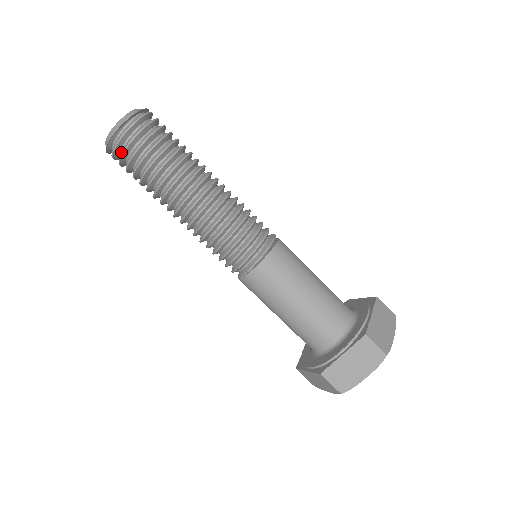
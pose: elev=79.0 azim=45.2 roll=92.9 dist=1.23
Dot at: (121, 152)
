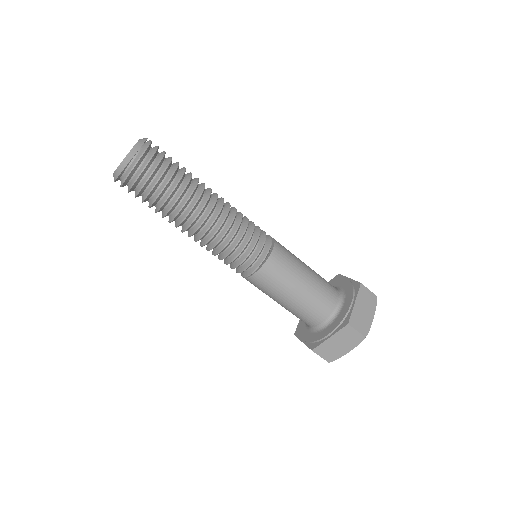
Dot at: (129, 186)
